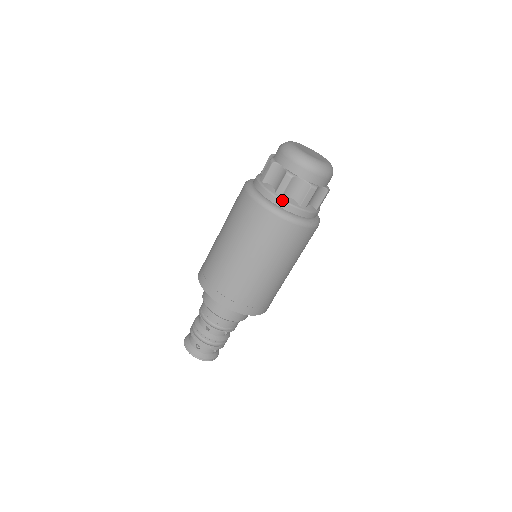
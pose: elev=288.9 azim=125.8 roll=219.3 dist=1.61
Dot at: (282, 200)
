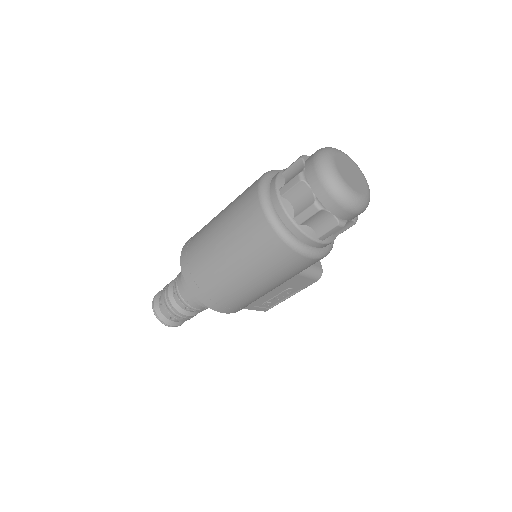
Dot at: (279, 200)
